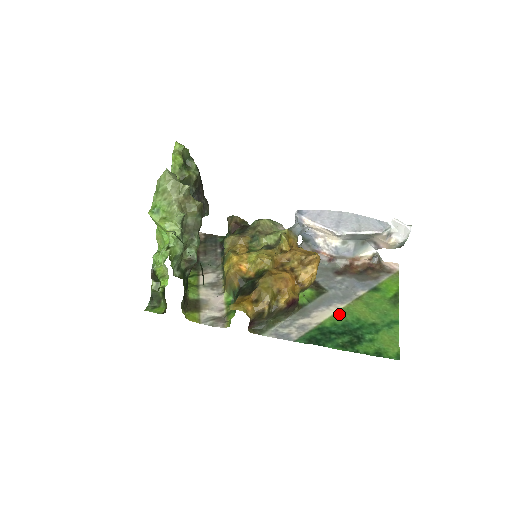
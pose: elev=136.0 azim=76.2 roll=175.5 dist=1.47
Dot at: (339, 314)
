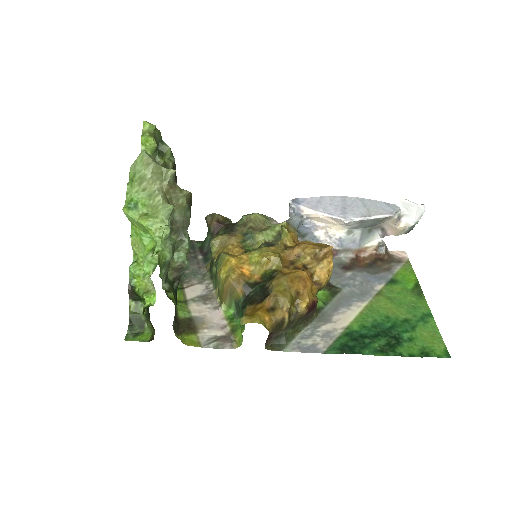
Dot at: (364, 314)
